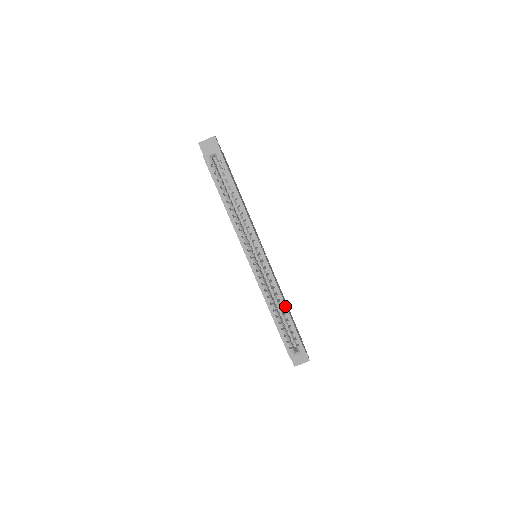
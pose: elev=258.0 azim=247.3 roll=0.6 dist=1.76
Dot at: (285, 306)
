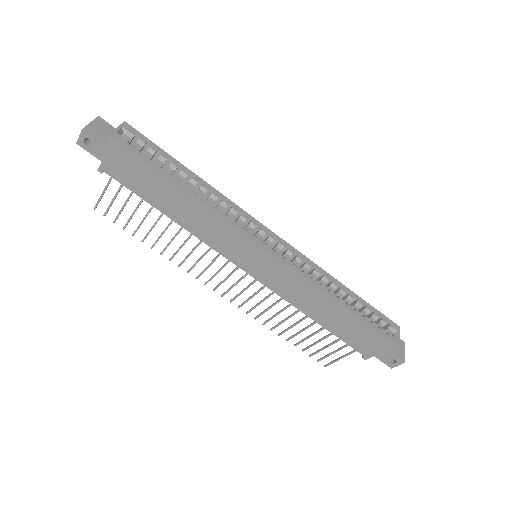
Dot at: (340, 284)
